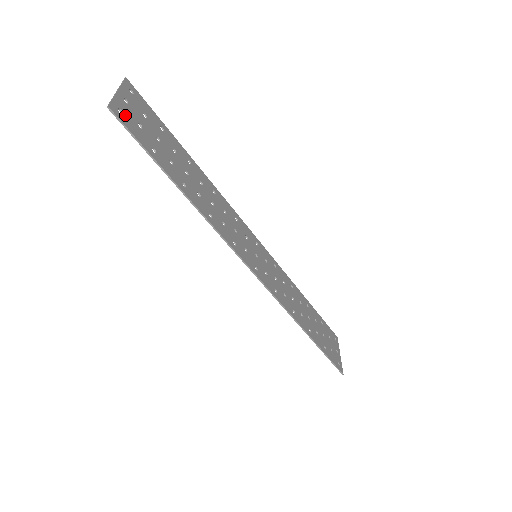
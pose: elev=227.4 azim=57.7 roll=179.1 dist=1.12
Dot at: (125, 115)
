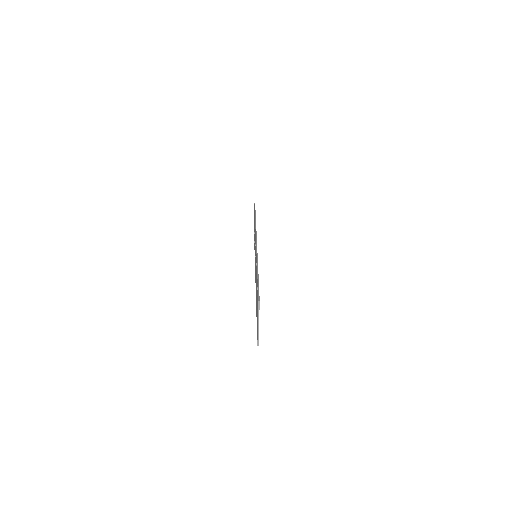
Dot at: occluded
